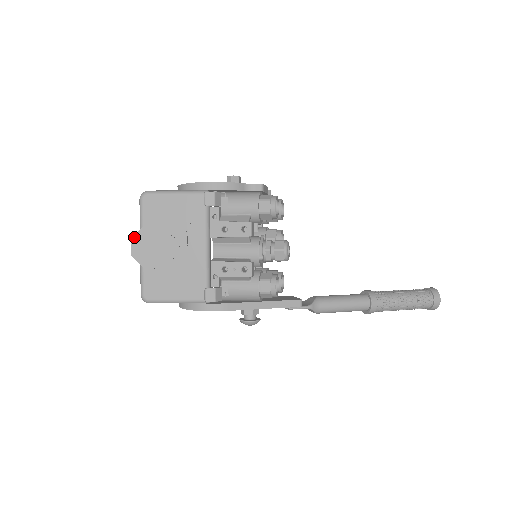
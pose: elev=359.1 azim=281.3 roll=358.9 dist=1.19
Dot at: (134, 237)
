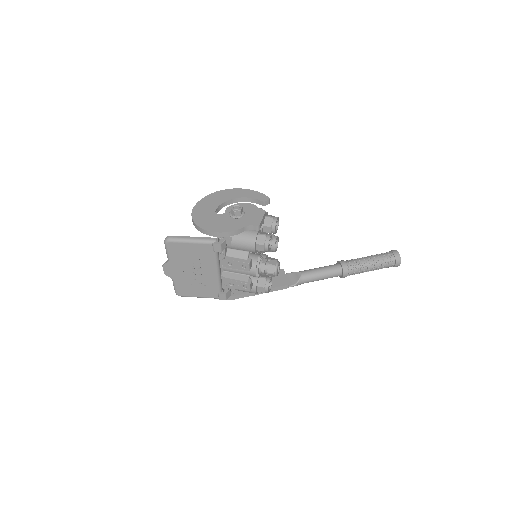
Dot at: (164, 265)
